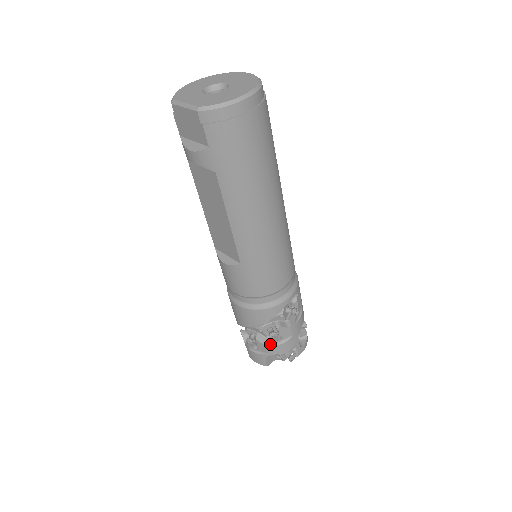
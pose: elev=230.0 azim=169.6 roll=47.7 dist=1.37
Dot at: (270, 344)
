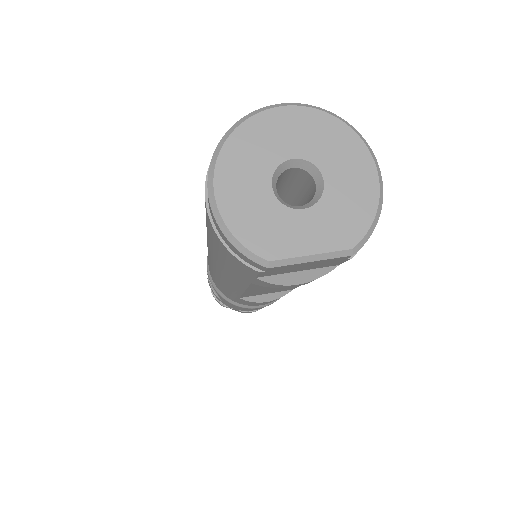
Dot at: occluded
